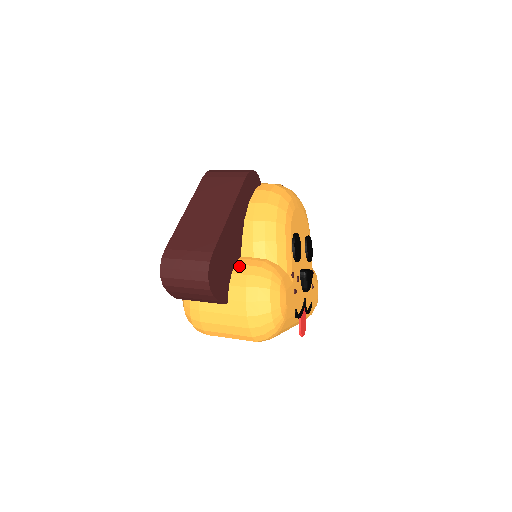
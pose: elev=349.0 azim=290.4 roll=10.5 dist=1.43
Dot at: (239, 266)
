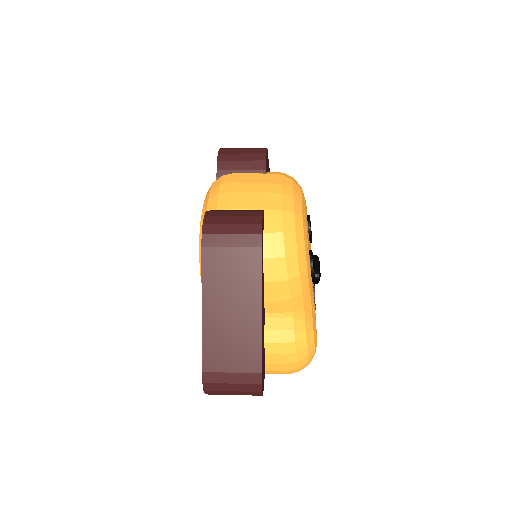
Dot at: (270, 333)
